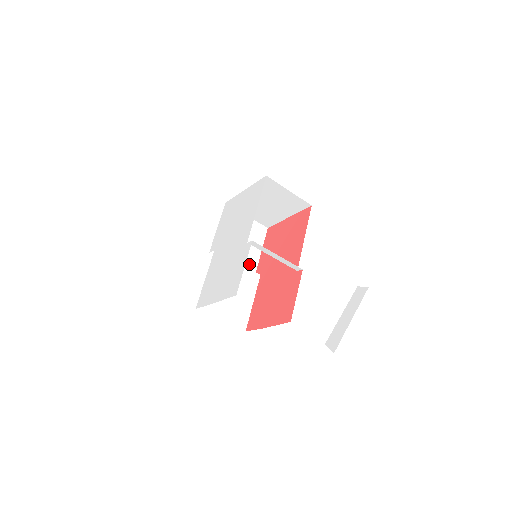
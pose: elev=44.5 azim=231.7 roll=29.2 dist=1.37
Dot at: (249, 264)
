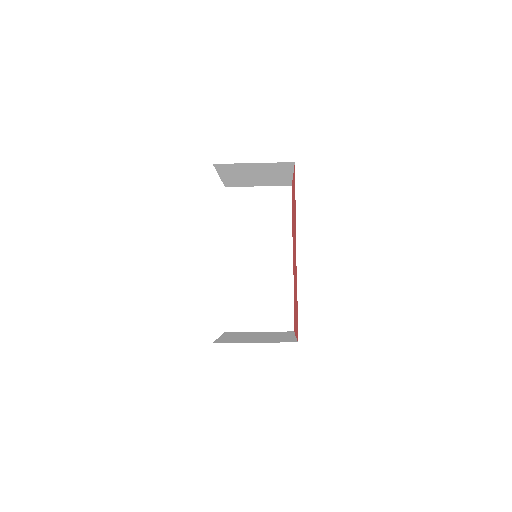
Dot at: (280, 245)
